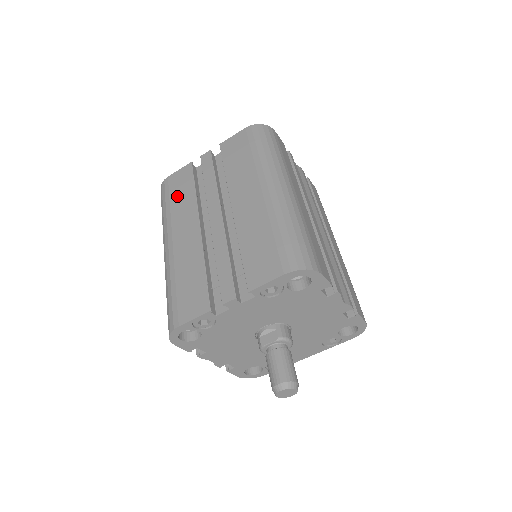
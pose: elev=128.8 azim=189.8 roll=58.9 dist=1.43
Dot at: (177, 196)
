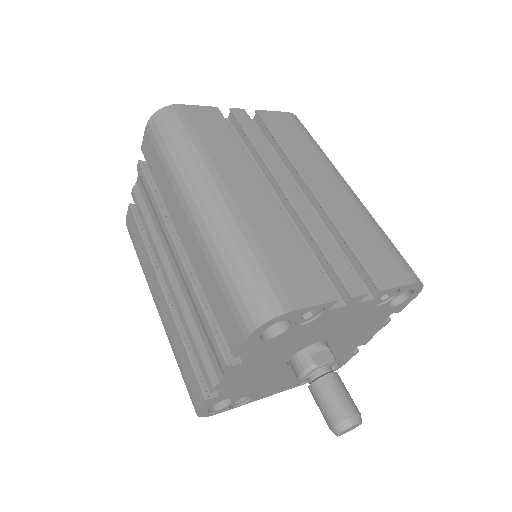
Dot at: (211, 136)
